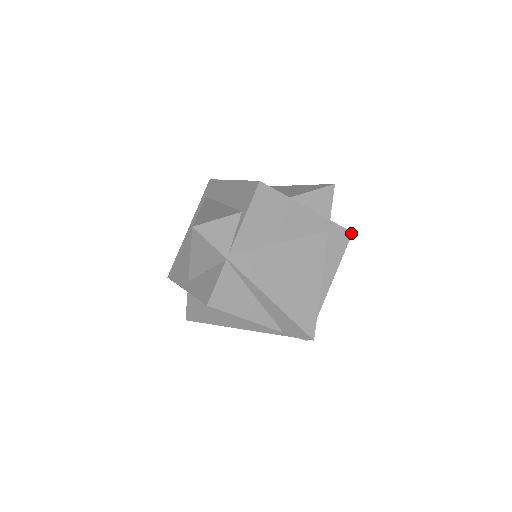
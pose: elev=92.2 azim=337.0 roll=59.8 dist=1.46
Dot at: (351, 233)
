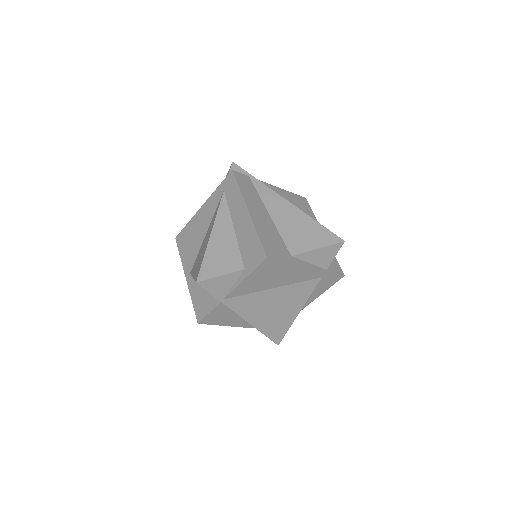
Dot at: (343, 276)
